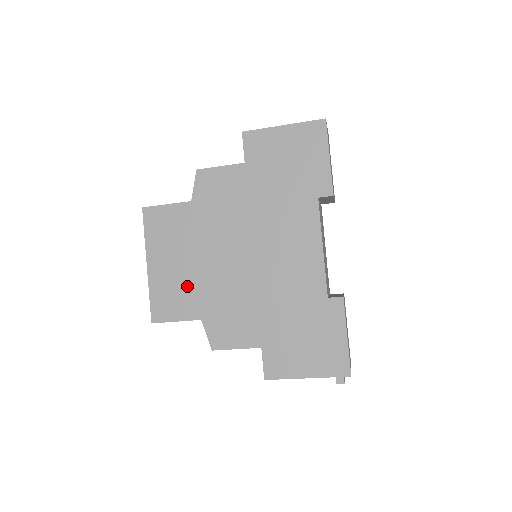
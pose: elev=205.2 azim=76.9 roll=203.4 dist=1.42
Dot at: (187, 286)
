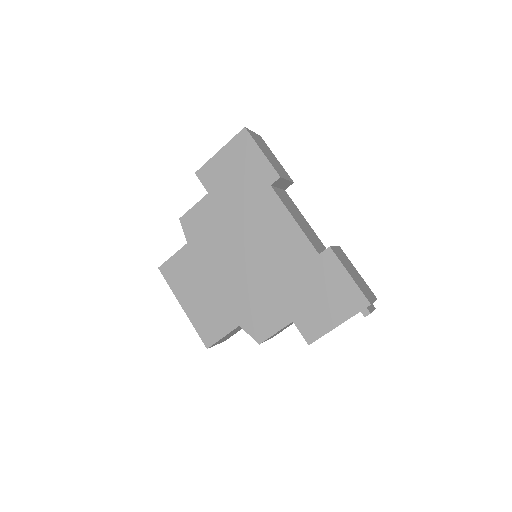
Dot at: (217, 306)
